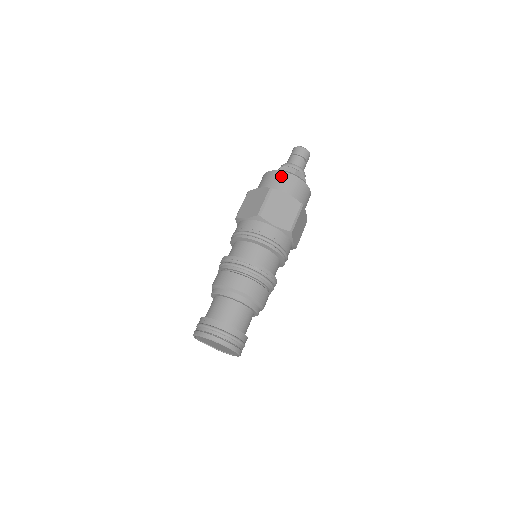
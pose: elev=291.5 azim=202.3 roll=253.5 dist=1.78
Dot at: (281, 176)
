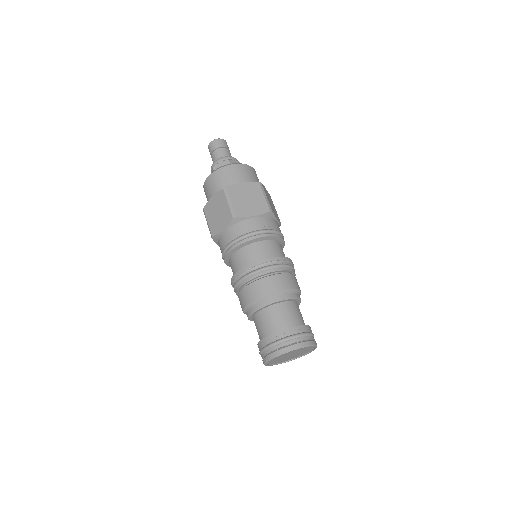
Dot at: (222, 173)
